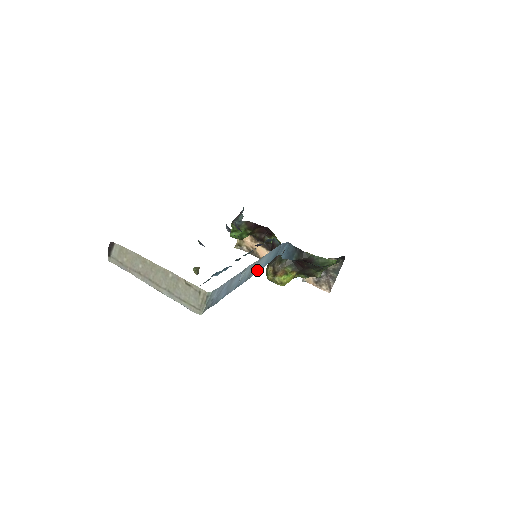
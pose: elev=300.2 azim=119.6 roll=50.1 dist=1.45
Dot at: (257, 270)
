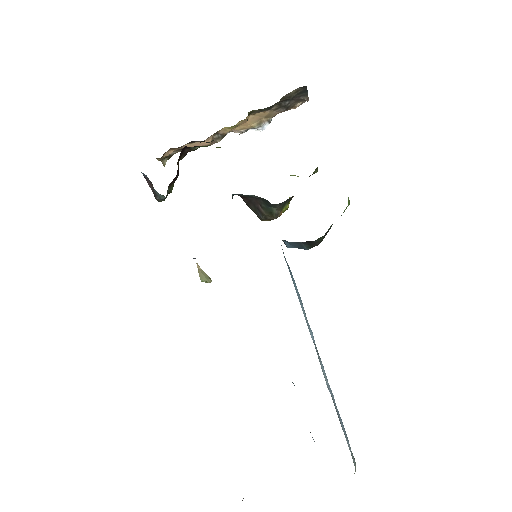
Dot at: (308, 325)
